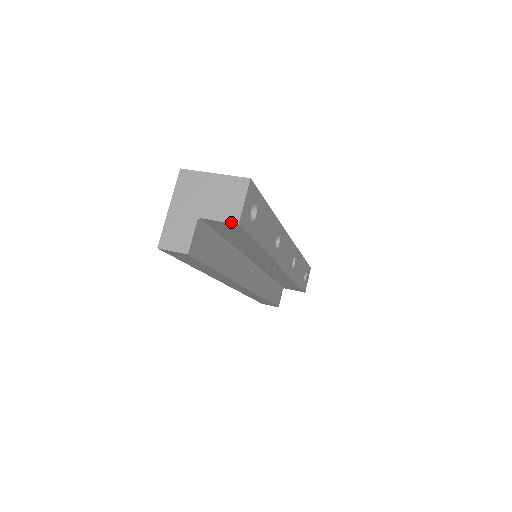
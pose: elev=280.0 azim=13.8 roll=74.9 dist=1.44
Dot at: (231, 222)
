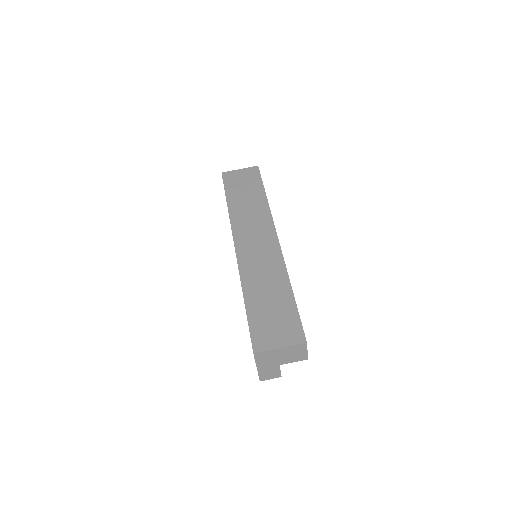
Dot at: occluded
